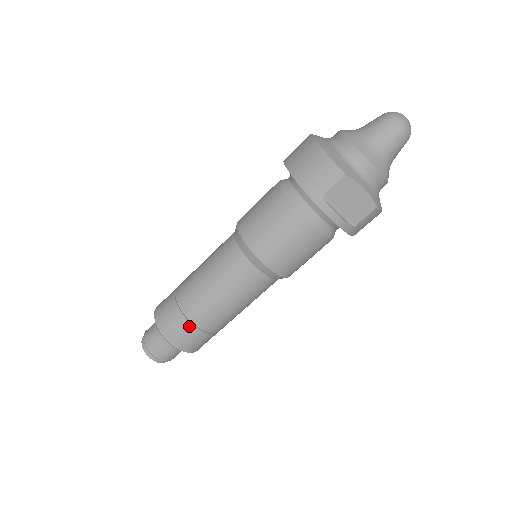
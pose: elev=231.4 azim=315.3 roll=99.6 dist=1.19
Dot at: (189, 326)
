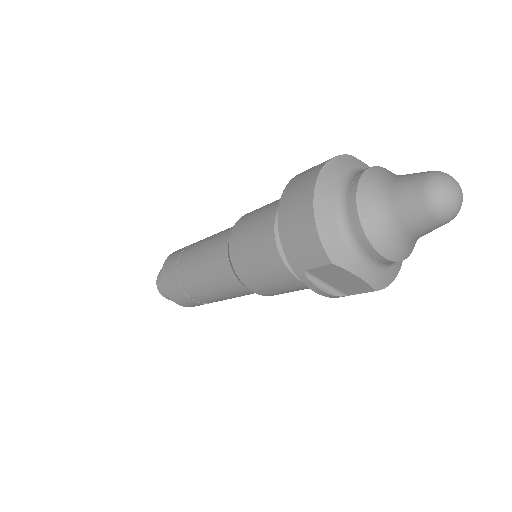
Dot at: (186, 297)
